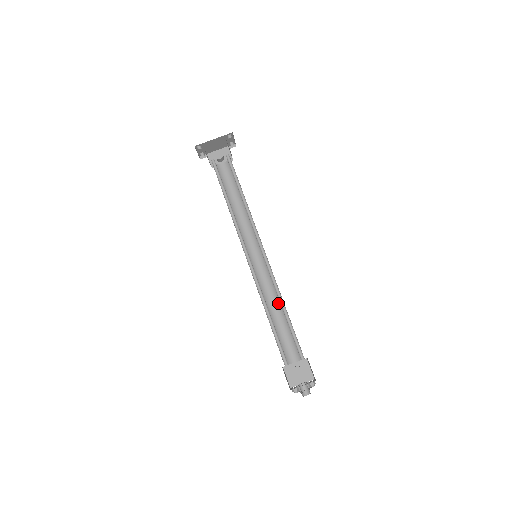
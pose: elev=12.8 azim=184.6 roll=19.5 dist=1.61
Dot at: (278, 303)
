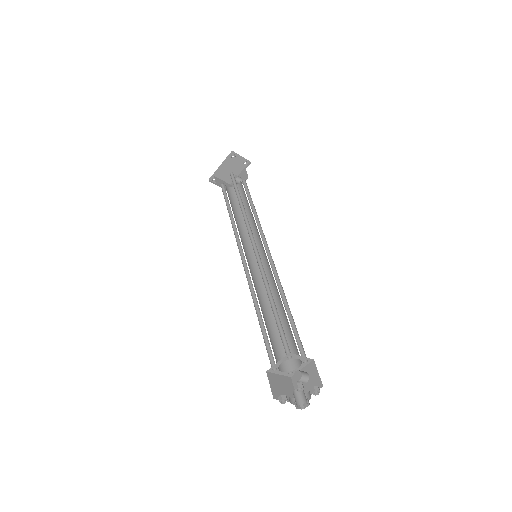
Dot at: (280, 300)
